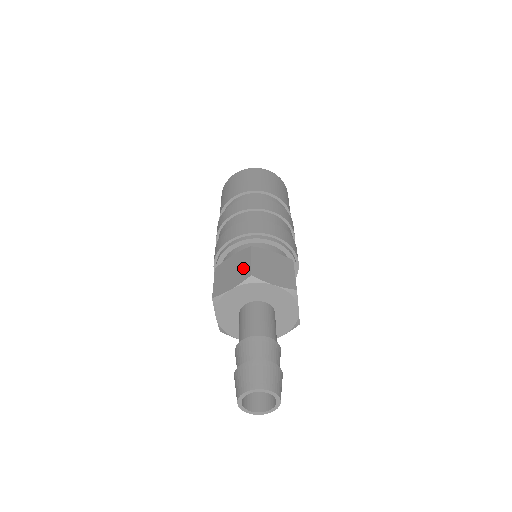
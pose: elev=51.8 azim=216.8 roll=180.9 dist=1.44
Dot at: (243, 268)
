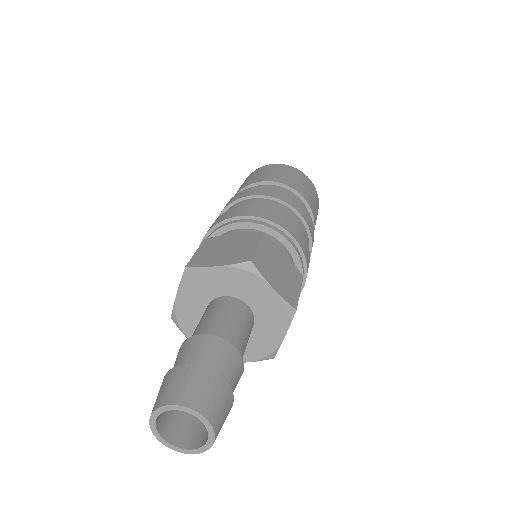
Dot at: occluded
